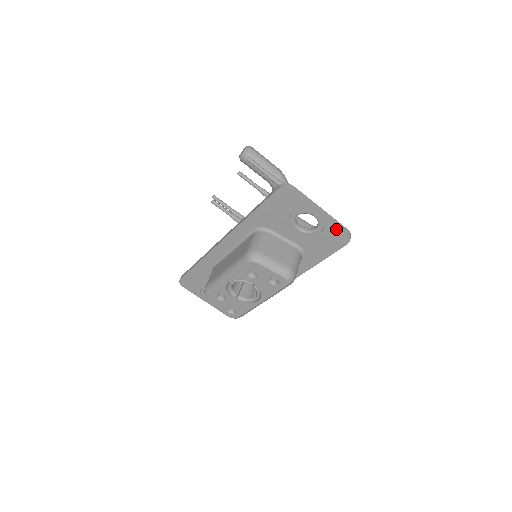
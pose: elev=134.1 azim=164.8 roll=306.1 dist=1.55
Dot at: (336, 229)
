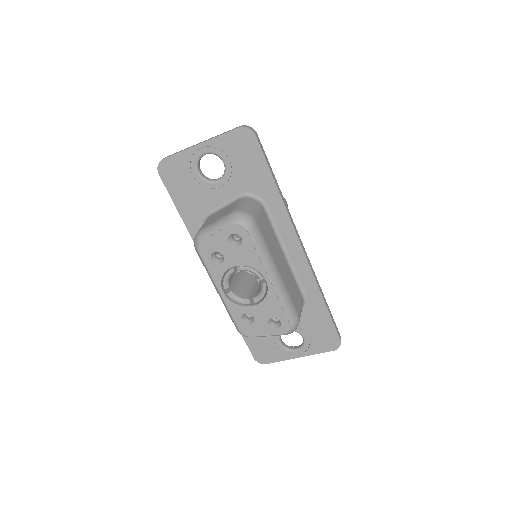
Dot at: (228, 138)
